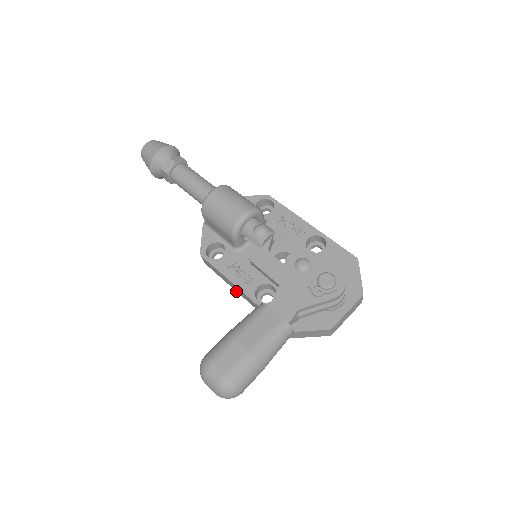
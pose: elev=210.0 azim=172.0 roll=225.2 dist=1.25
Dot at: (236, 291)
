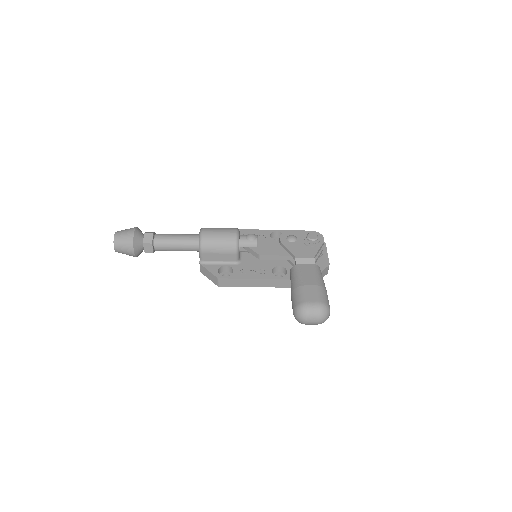
Dot at: occluded
